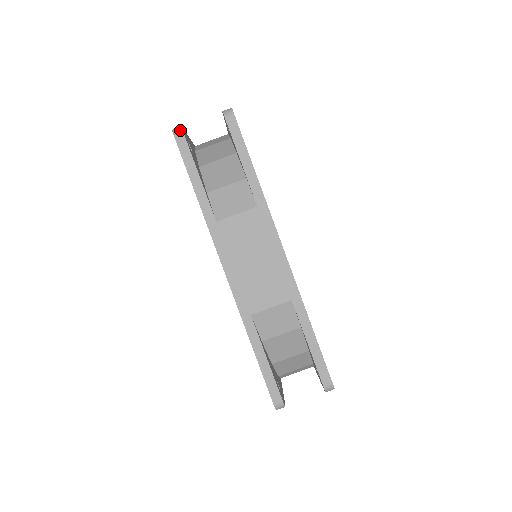
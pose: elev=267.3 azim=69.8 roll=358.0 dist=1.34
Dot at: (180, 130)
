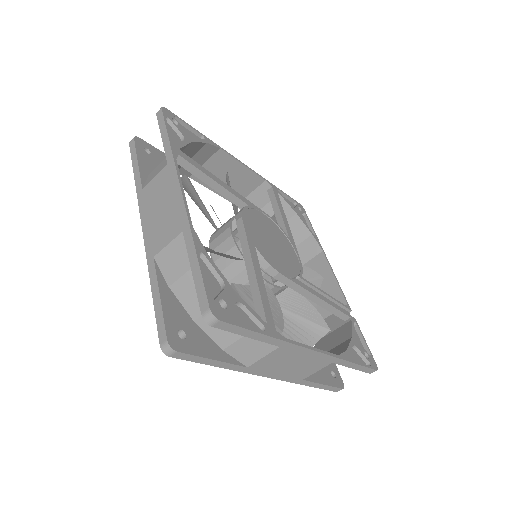
Dot at: (171, 351)
